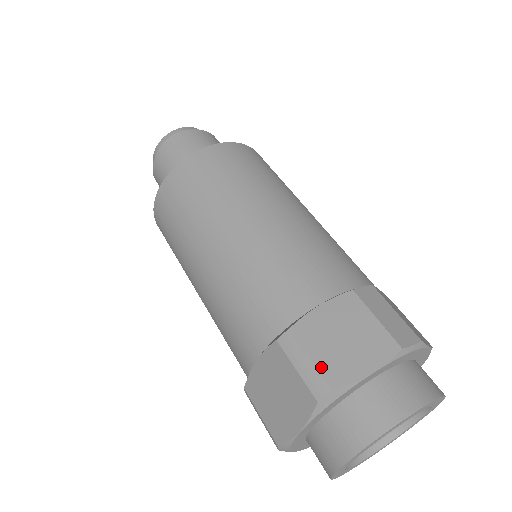
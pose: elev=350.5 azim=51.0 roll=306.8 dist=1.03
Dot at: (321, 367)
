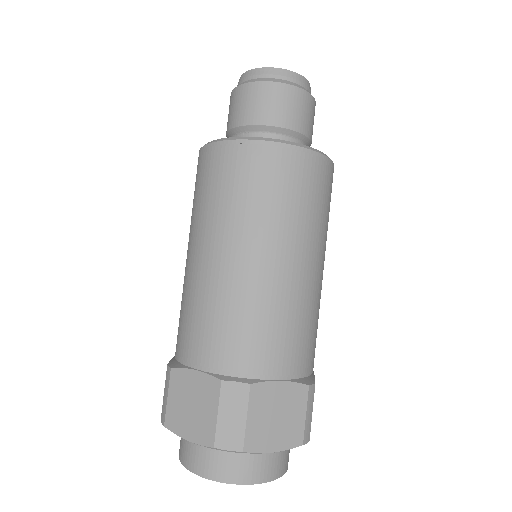
Dot at: (169, 408)
